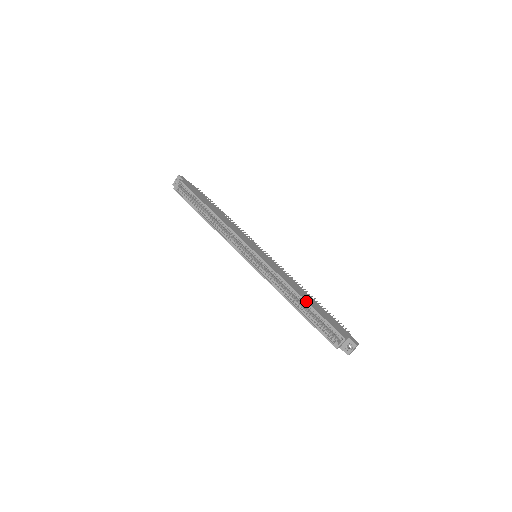
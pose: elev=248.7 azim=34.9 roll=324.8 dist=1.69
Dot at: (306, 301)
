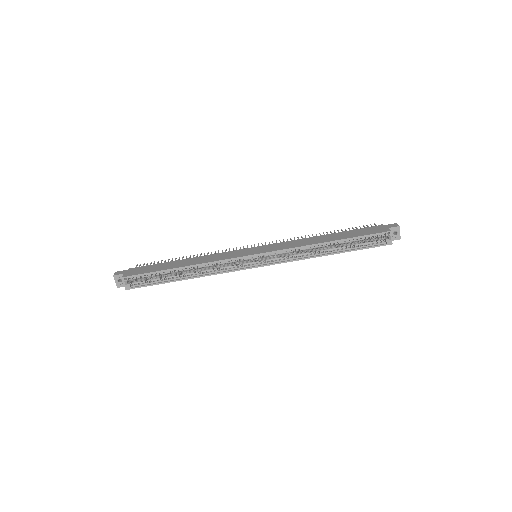
Dot at: (336, 241)
